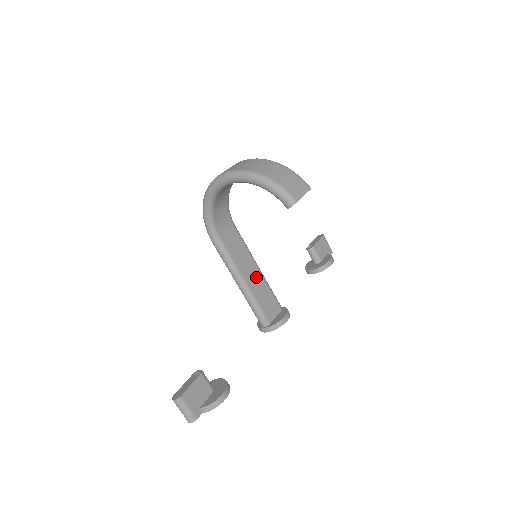
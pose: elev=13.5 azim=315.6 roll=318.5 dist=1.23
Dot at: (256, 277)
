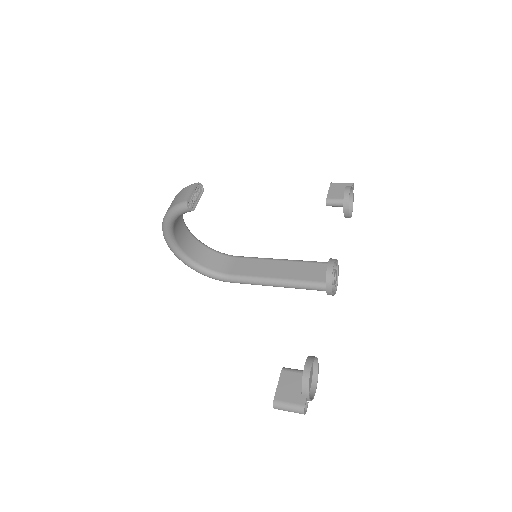
Dot at: (283, 267)
